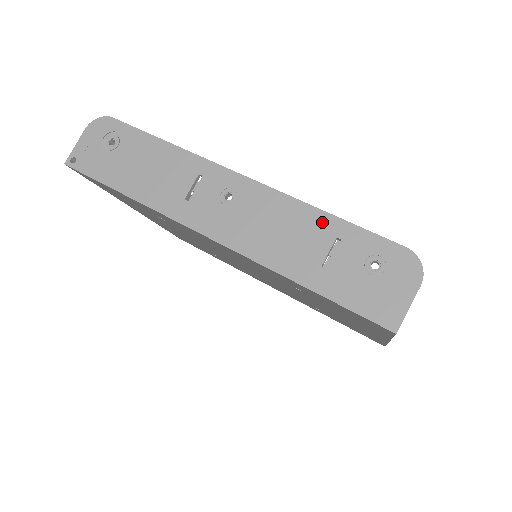
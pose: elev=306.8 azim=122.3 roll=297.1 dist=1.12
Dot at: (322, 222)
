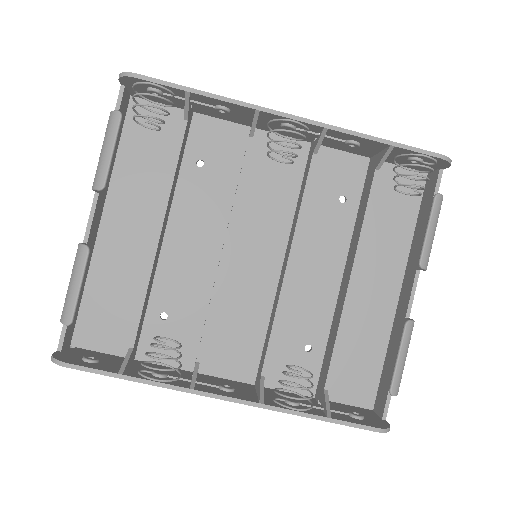
Dot at: occluded
